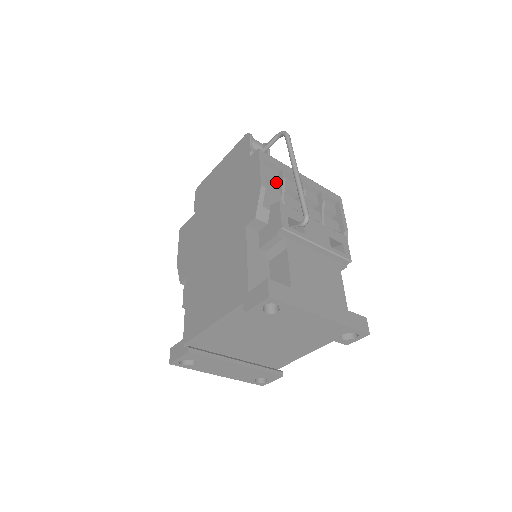
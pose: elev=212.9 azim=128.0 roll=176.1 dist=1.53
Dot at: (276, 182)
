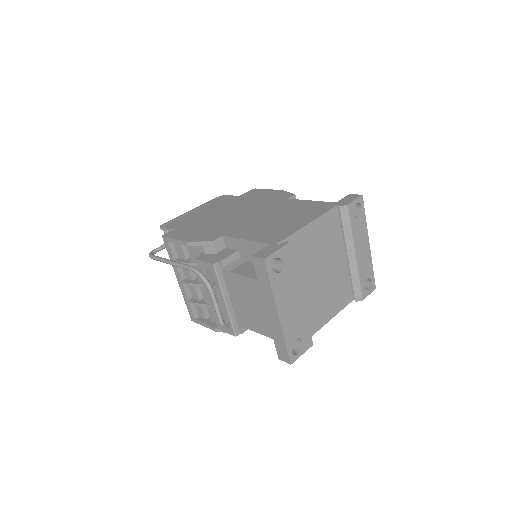
Dot at: occluded
